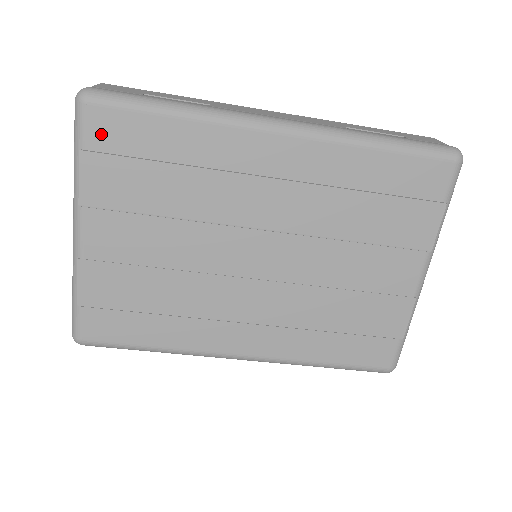
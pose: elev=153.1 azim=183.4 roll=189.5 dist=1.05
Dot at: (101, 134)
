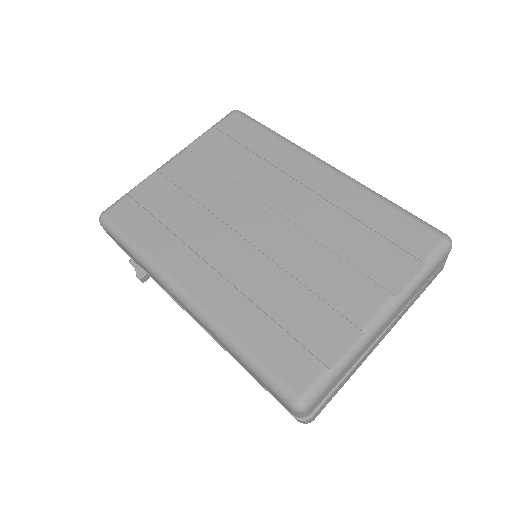
Dot at: (229, 125)
